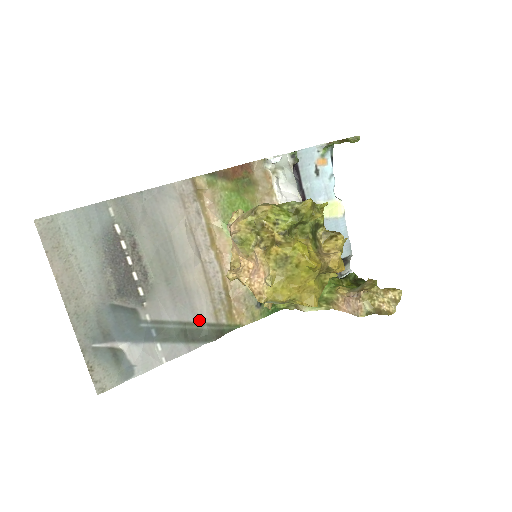
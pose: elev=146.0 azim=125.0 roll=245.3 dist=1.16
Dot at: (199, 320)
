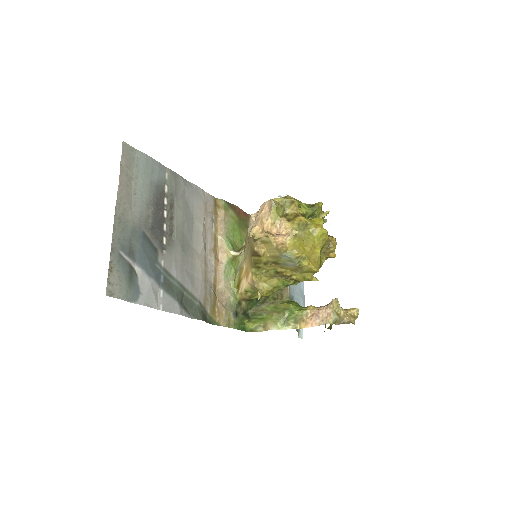
Dot at: (194, 294)
